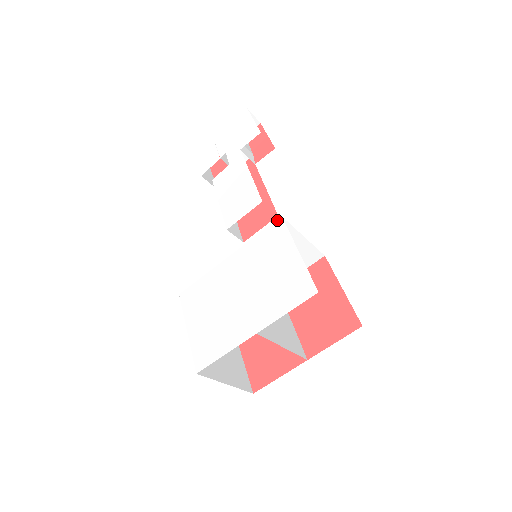
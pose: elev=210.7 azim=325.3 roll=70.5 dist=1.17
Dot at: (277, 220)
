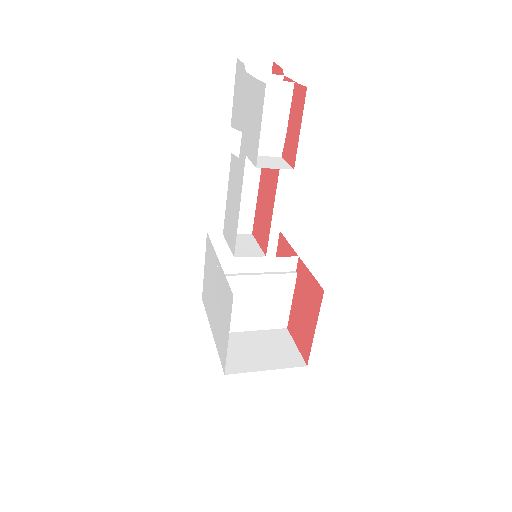
Dot at: (232, 293)
